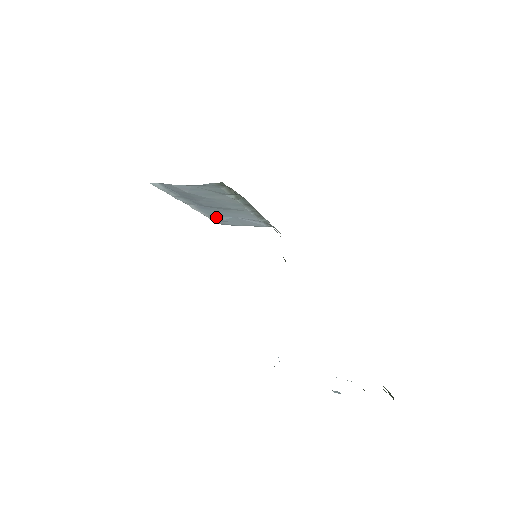
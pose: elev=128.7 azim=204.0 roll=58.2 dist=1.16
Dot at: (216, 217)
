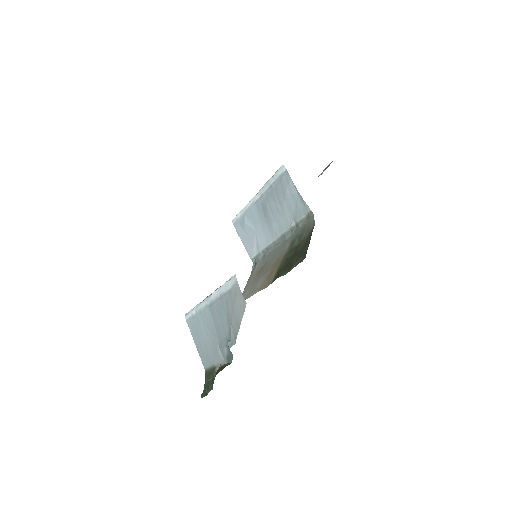
Dot at: (246, 217)
